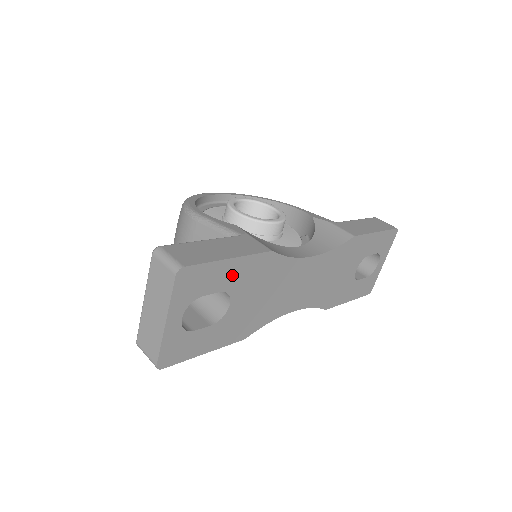
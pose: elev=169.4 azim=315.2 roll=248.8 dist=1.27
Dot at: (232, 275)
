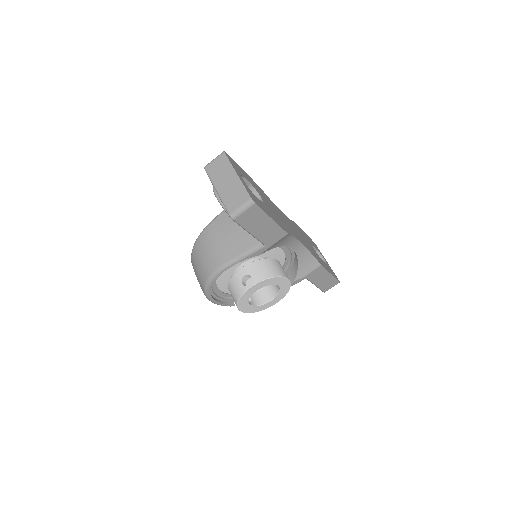
Dot at: (249, 180)
